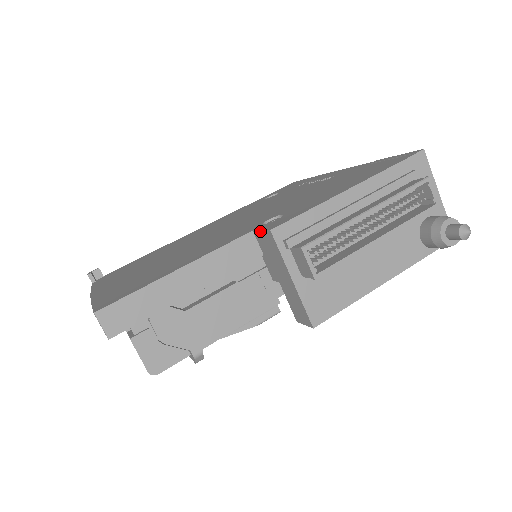
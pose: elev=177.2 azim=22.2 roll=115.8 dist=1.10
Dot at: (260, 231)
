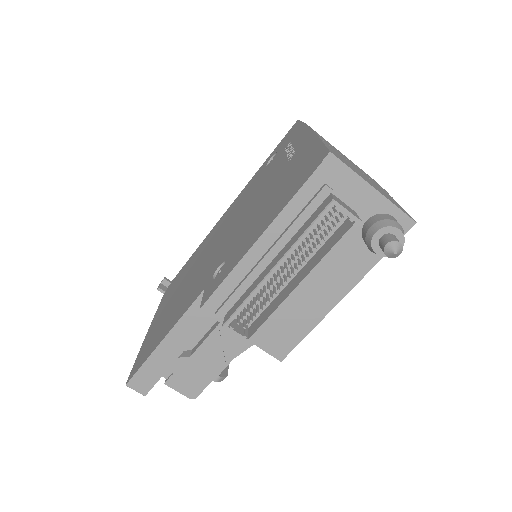
Dot at: (203, 298)
